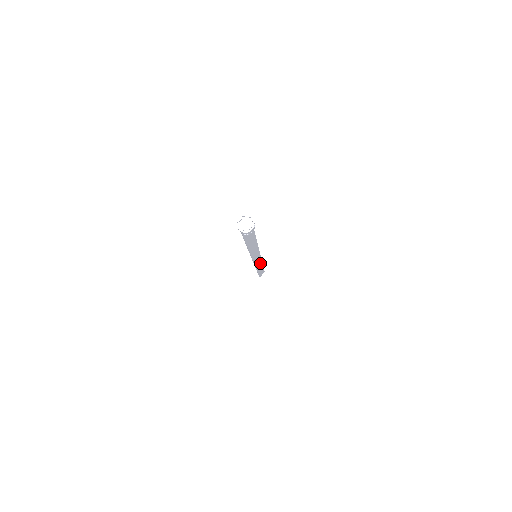
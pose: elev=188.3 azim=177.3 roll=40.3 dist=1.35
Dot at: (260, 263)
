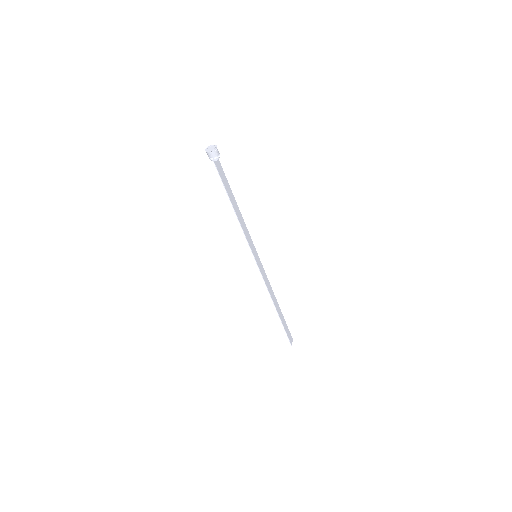
Dot at: (272, 293)
